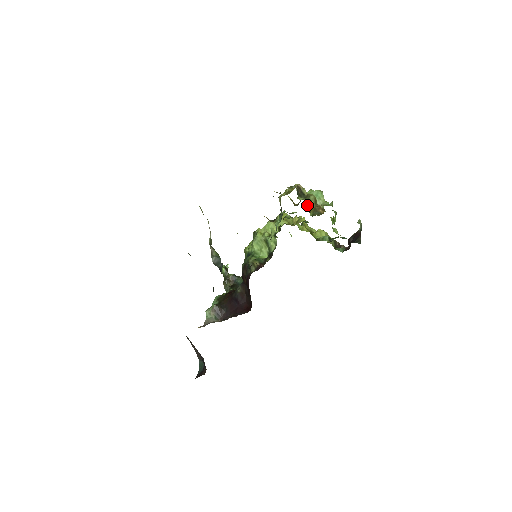
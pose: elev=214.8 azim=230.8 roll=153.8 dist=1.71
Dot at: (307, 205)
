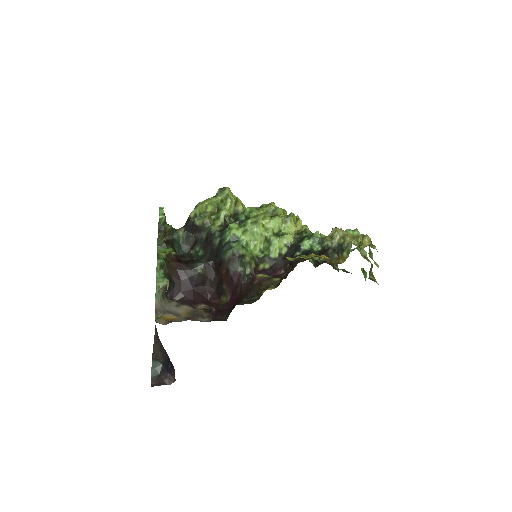
Dot at: occluded
